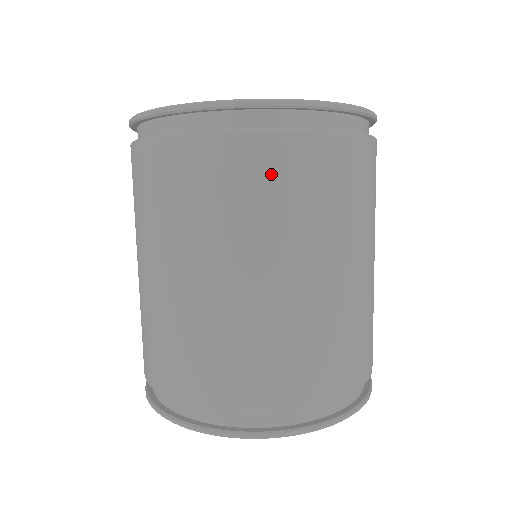
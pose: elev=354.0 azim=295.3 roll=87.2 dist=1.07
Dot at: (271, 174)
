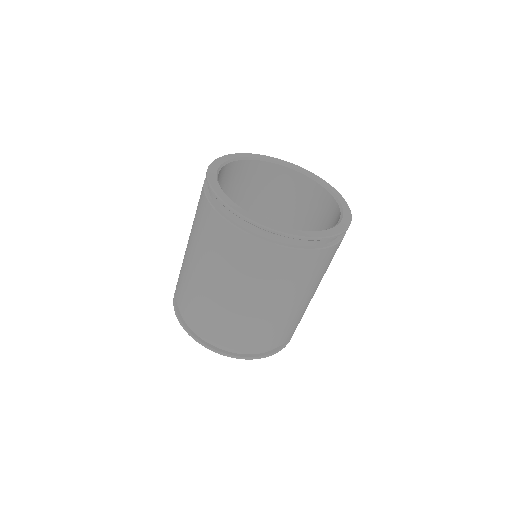
Dot at: (327, 261)
